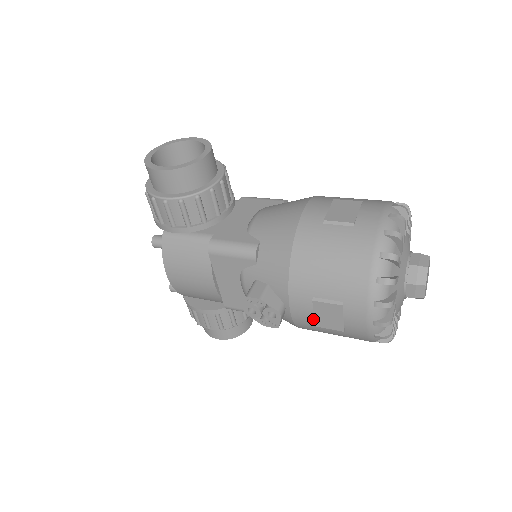
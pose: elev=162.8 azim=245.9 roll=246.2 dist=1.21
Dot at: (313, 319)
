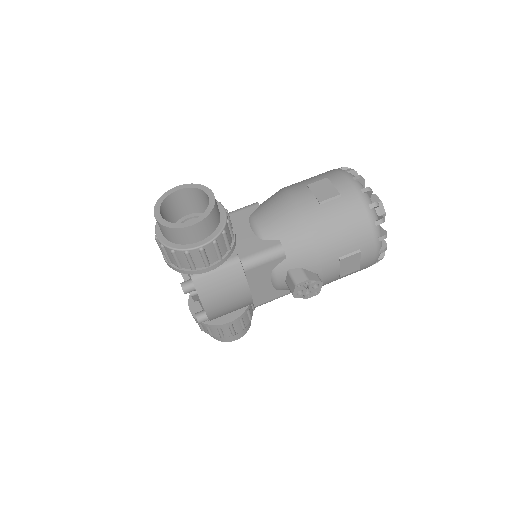
Dot at: (339, 273)
